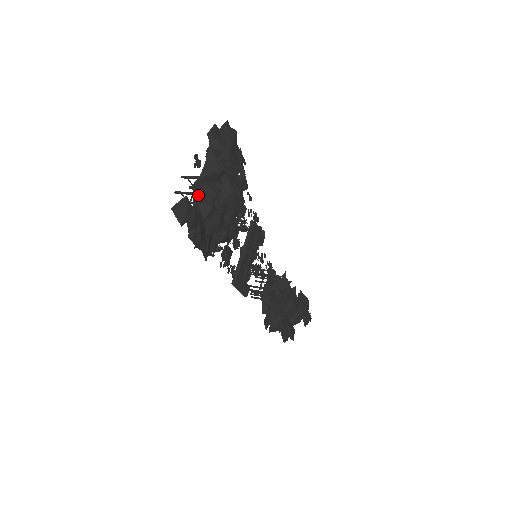
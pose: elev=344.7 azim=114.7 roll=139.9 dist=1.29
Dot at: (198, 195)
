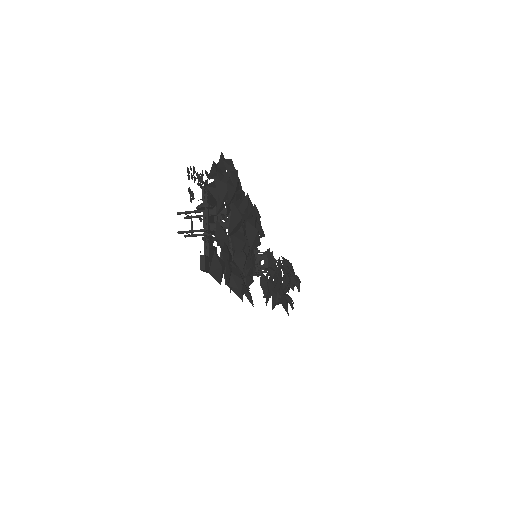
Dot at: (223, 245)
